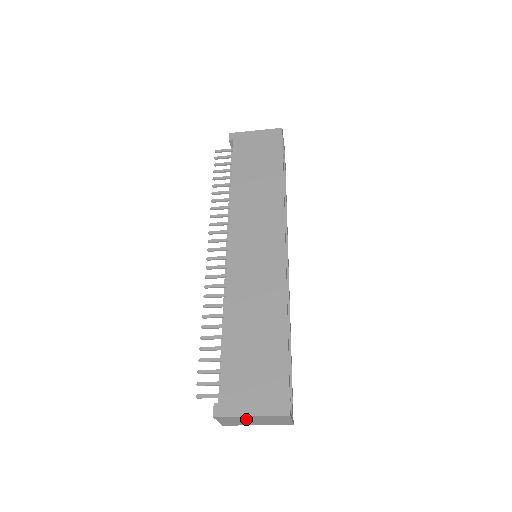
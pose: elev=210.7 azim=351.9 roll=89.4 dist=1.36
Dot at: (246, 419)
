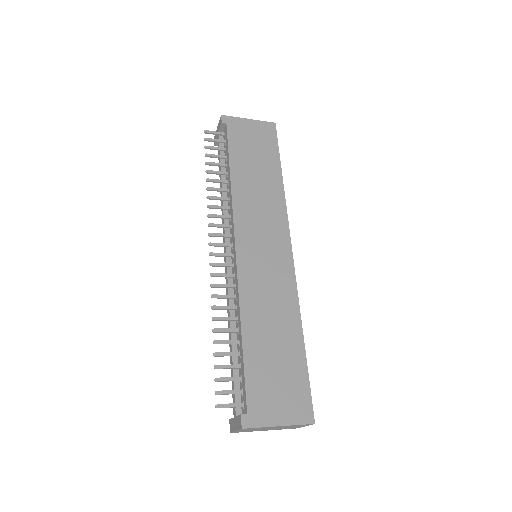
Dot at: (268, 428)
